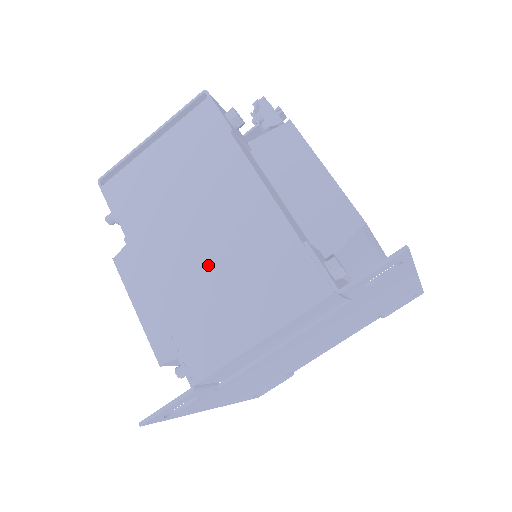
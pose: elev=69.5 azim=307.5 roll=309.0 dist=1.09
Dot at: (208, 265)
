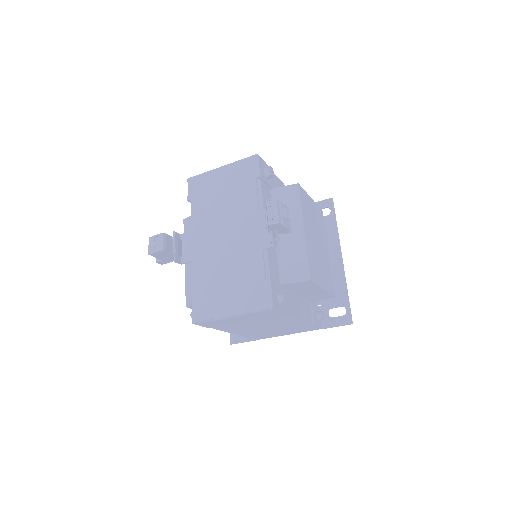
Dot at: (266, 330)
